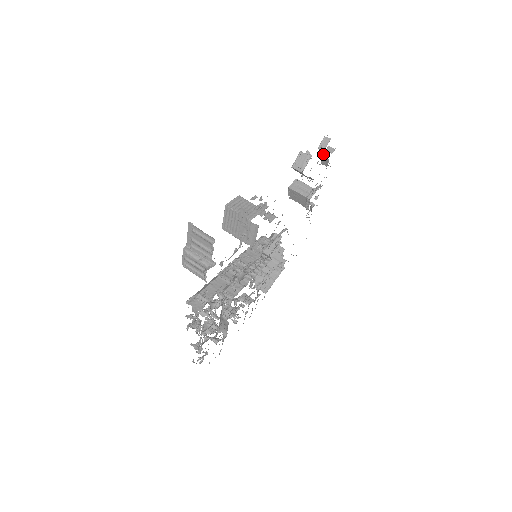
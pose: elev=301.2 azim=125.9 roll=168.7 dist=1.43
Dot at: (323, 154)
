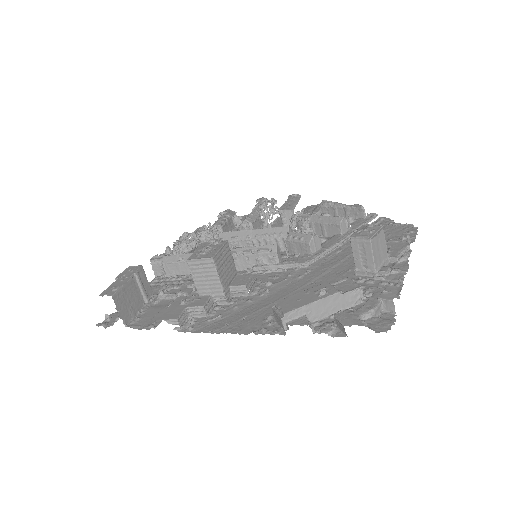
Dot at: (367, 302)
